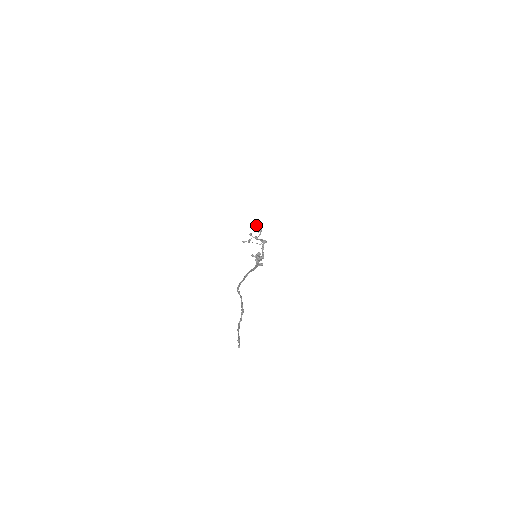
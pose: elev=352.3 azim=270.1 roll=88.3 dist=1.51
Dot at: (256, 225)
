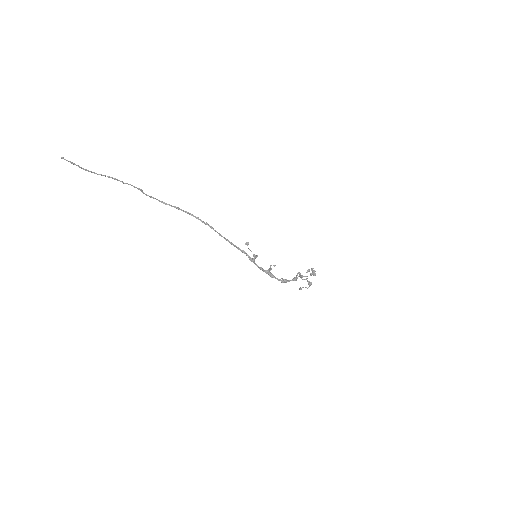
Dot at: (313, 271)
